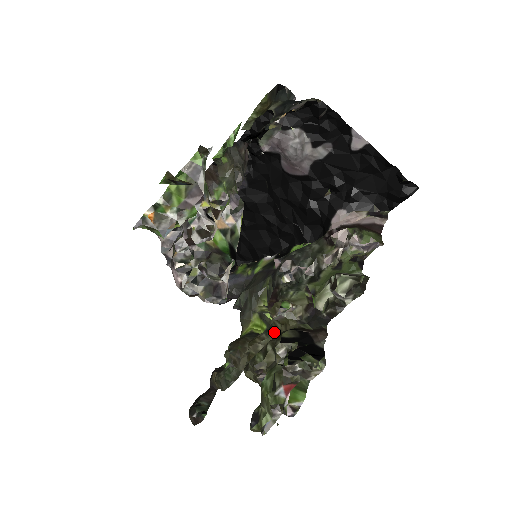
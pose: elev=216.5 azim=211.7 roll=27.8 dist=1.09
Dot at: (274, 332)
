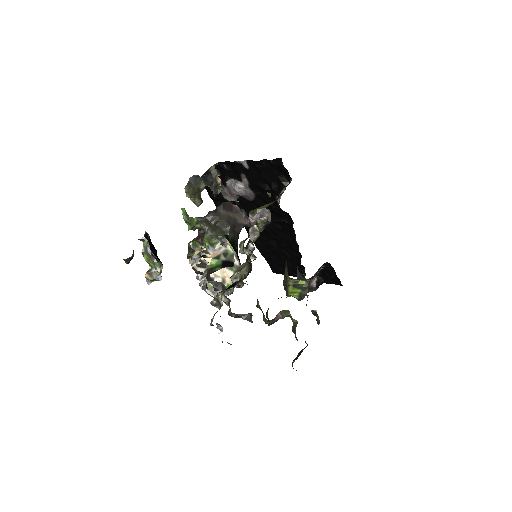
Dot at: occluded
